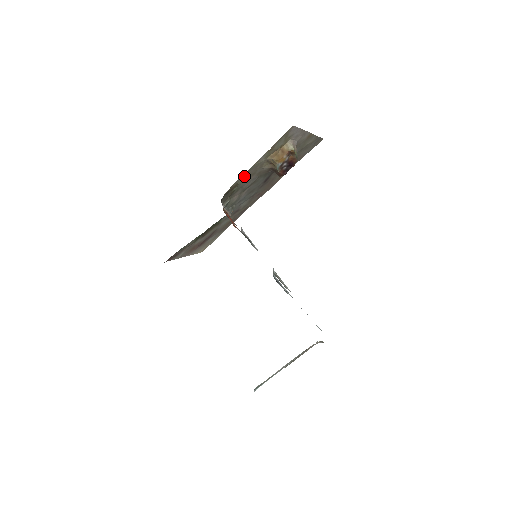
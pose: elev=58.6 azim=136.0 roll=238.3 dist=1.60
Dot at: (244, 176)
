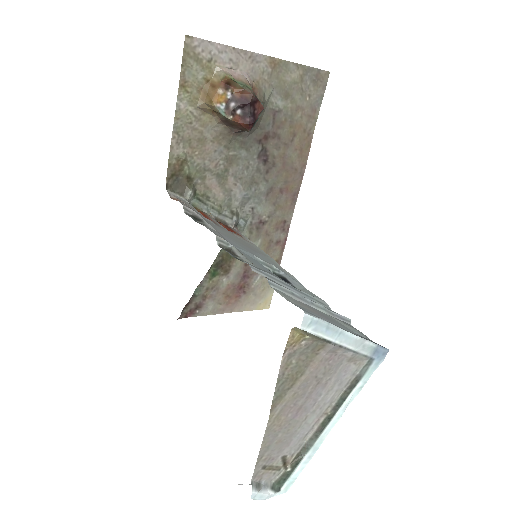
Dot at: (181, 144)
